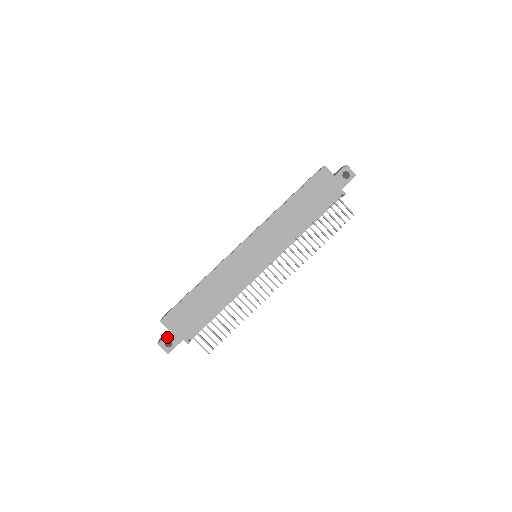
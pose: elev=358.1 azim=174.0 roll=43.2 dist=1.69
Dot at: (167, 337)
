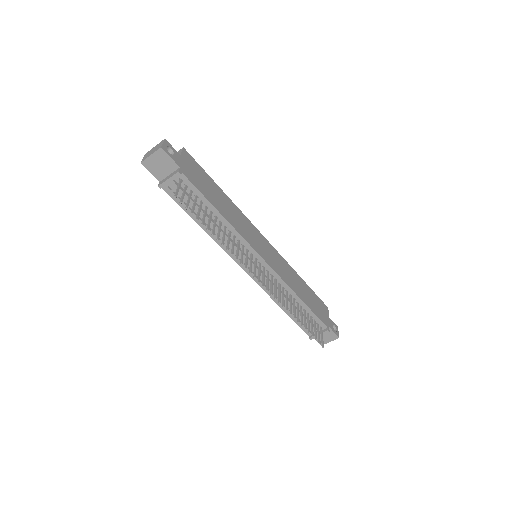
Dot at: (175, 150)
